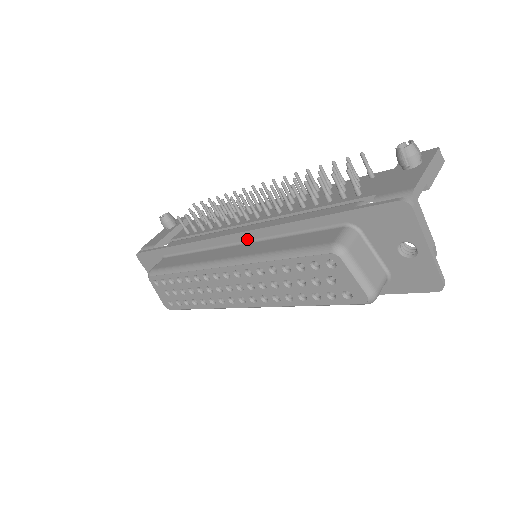
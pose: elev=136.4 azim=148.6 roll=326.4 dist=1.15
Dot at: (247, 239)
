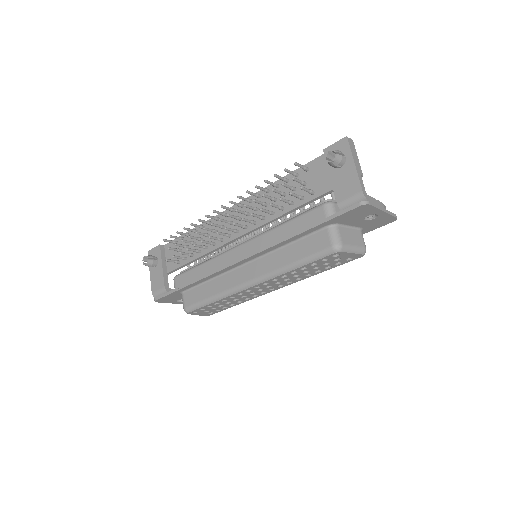
Dot at: (253, 258)
